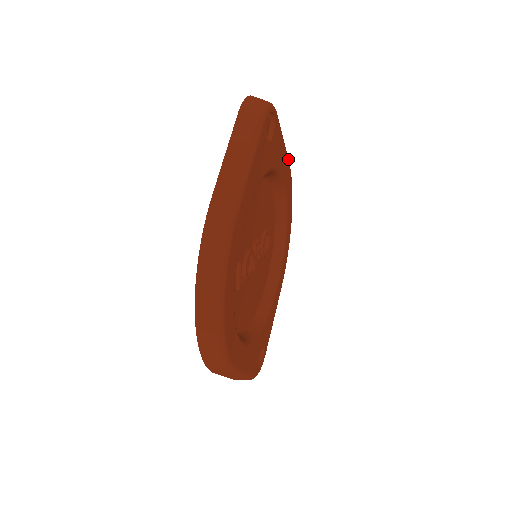
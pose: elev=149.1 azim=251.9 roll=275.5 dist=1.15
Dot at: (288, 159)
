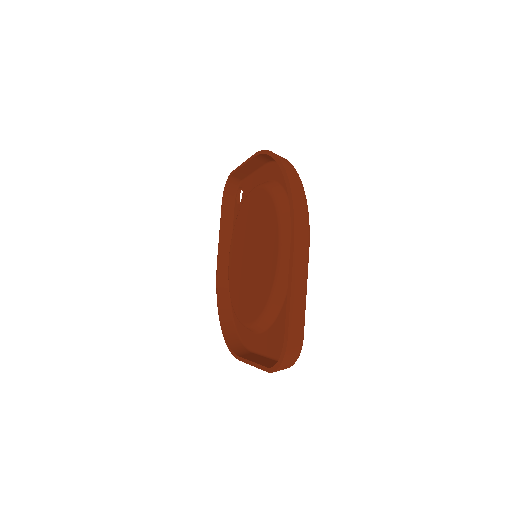
Dot at: occluded
